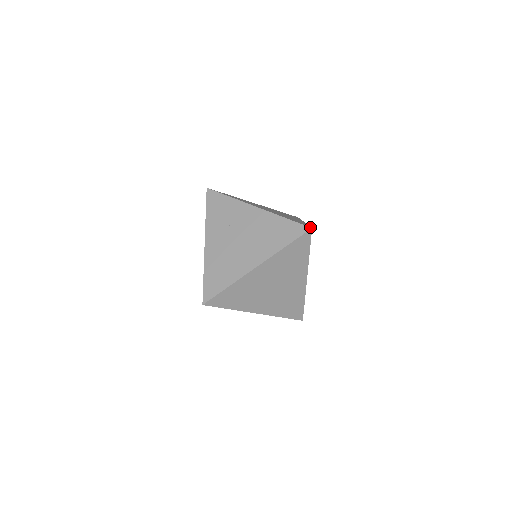
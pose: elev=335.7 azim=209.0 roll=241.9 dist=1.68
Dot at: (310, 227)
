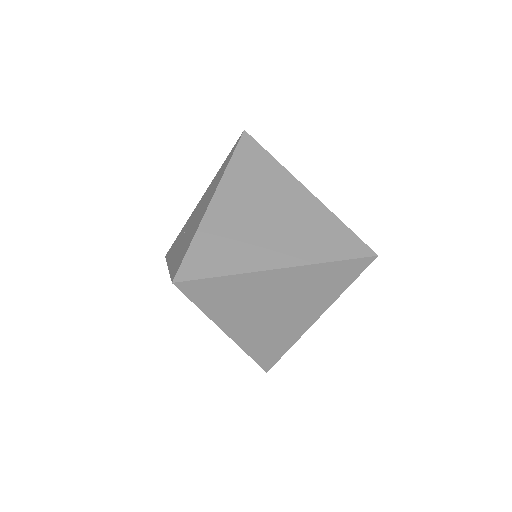
Dot at: (242, 132)
